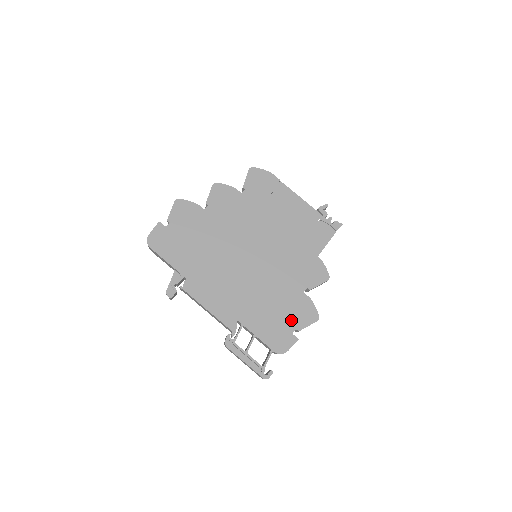
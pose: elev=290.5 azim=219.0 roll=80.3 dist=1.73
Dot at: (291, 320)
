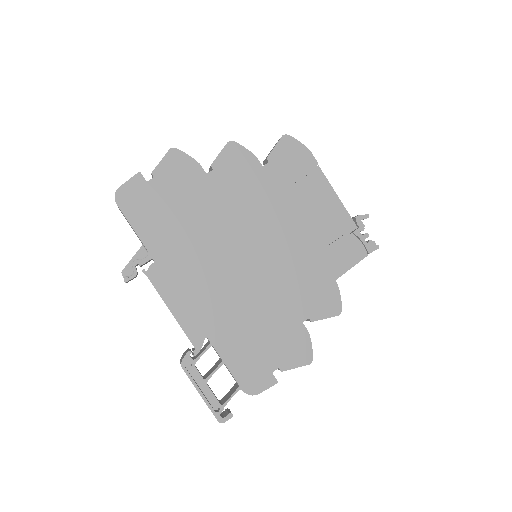
Dot at: (276, 354)
